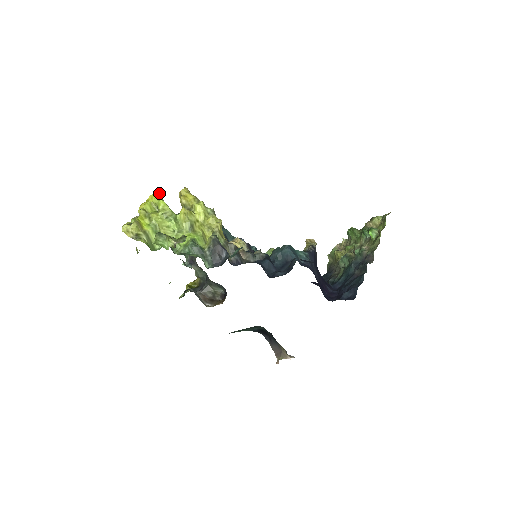
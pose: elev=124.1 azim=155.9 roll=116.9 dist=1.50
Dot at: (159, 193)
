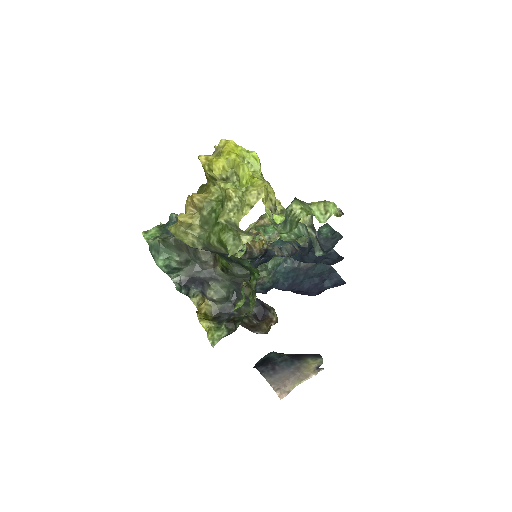
Dot at: occluded
